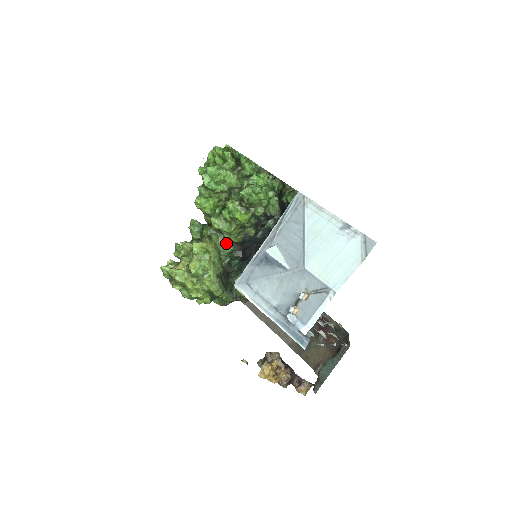
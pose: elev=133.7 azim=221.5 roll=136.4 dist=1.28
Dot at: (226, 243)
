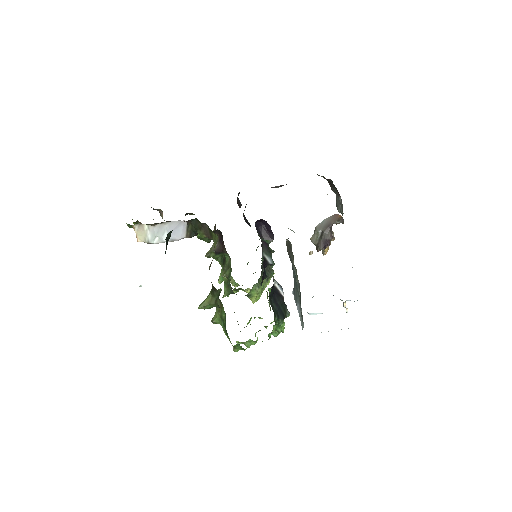
Dot at: occluded
